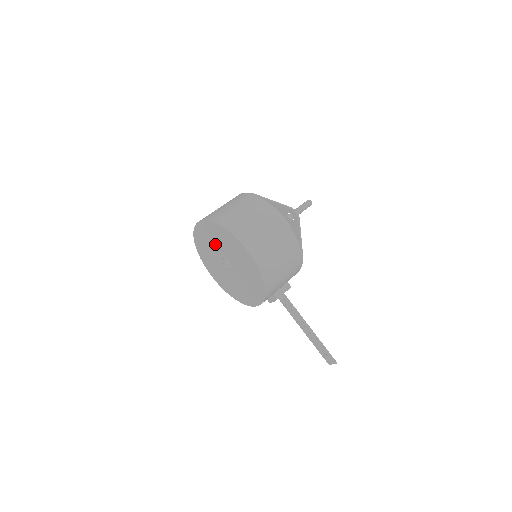
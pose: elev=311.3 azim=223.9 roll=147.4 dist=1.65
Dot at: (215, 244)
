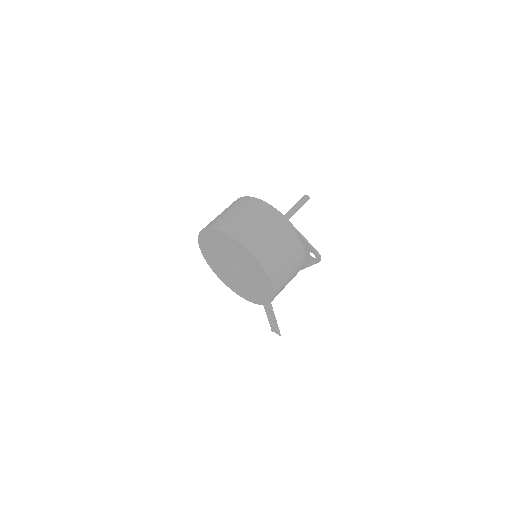
Dot at: (233, 254)
